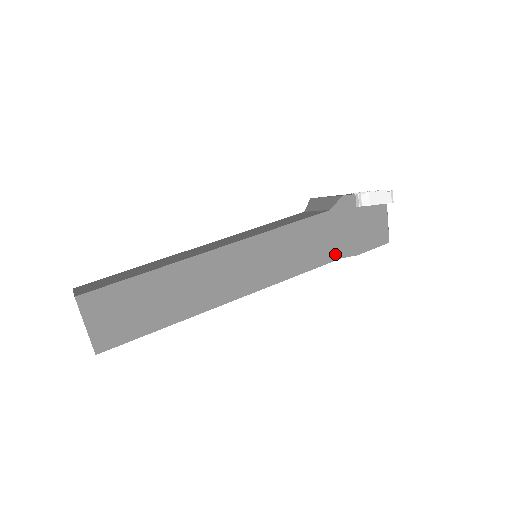
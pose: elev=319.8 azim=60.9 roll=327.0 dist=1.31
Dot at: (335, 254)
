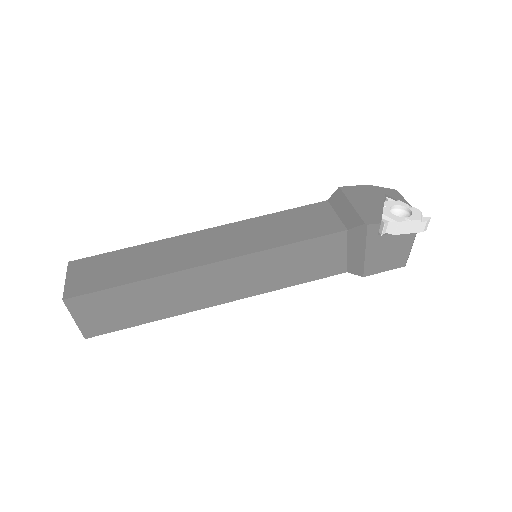
Dot at: (341, 269)
